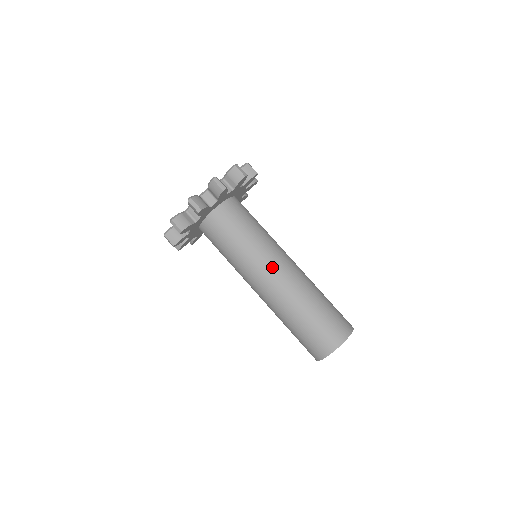
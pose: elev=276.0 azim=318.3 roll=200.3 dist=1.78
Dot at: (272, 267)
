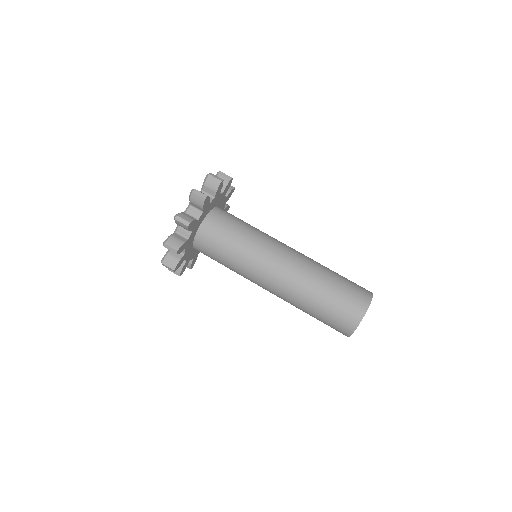
Dot at: (285, 244)
